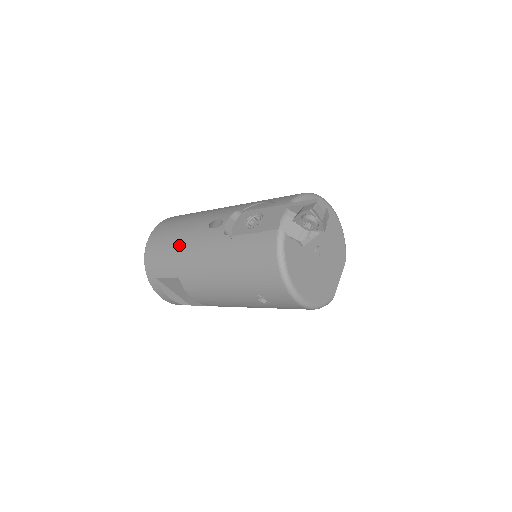
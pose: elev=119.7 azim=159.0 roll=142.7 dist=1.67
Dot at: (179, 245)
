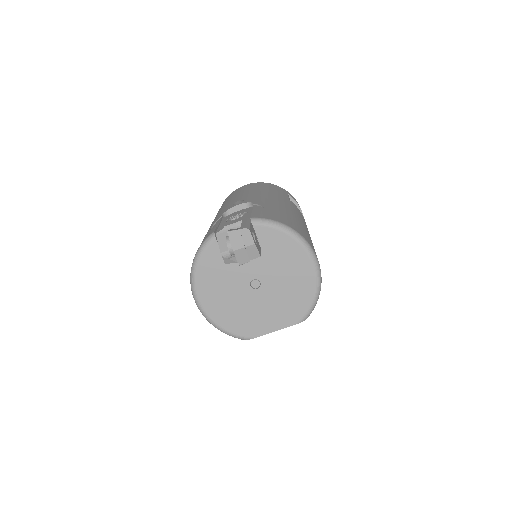
Dot at: occluded
